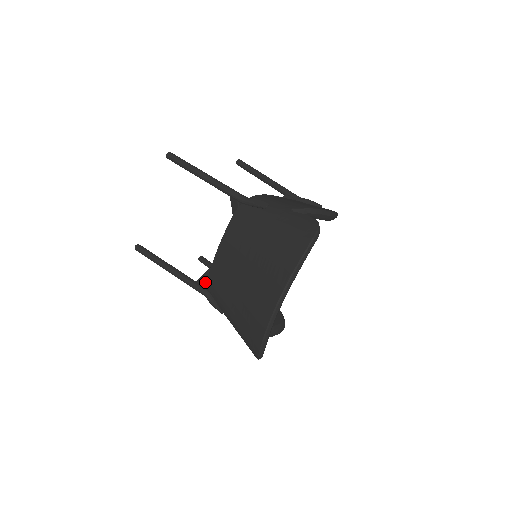
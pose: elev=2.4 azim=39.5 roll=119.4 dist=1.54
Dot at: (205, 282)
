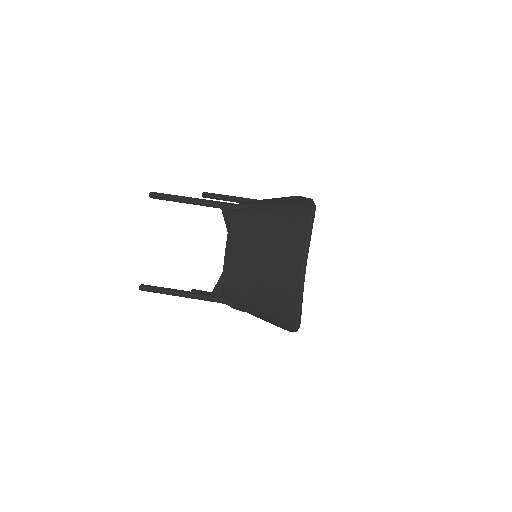
Dot at: (219, 292)
